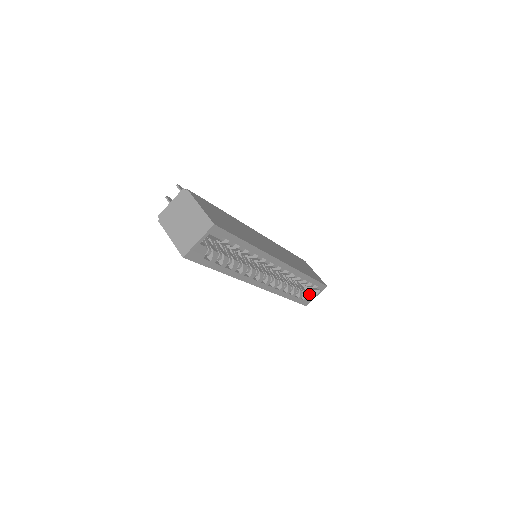
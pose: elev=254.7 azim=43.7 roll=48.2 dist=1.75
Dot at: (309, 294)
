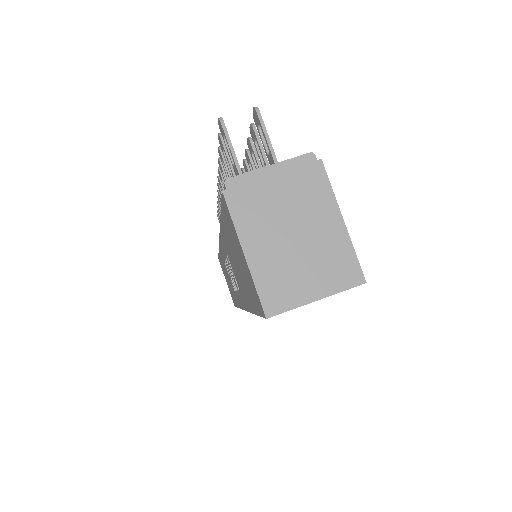
Dot at: occluded
